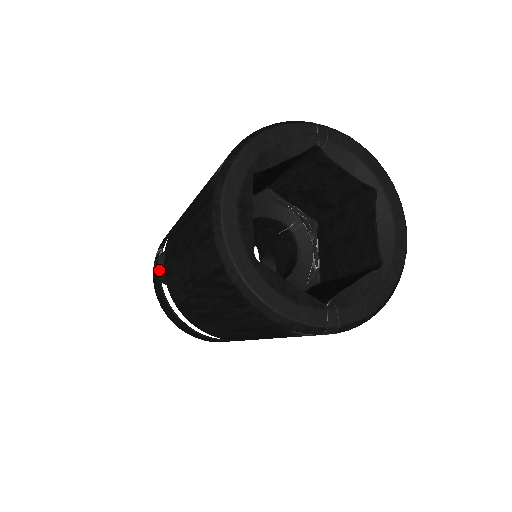
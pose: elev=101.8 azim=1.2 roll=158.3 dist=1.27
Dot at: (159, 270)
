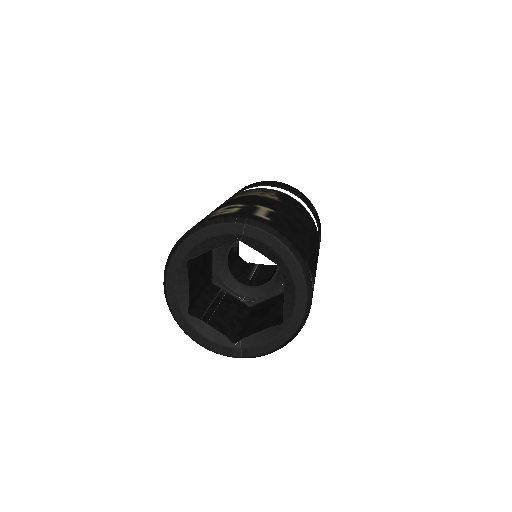
Dot at: occluded
